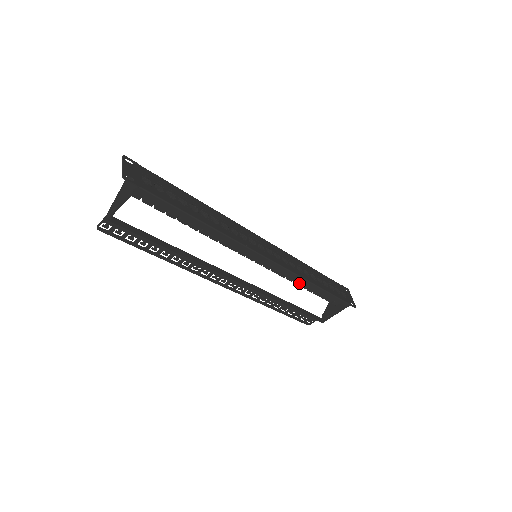
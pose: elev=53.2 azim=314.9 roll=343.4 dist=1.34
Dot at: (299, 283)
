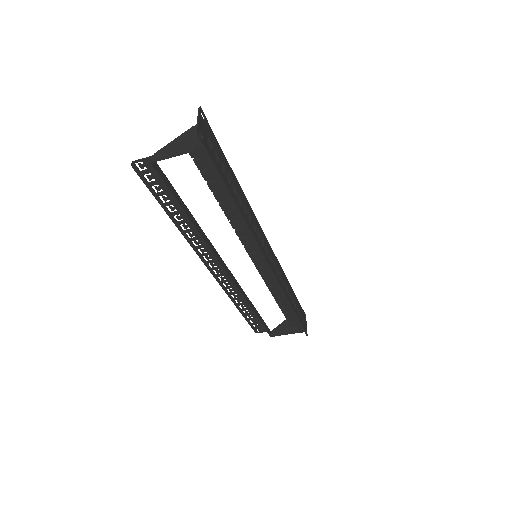
Dot at: (275, 295)
